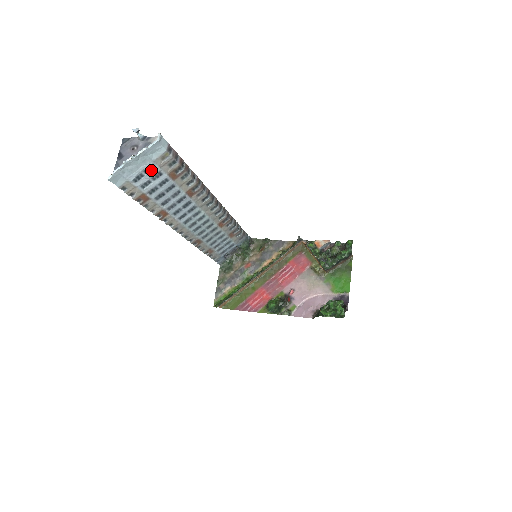
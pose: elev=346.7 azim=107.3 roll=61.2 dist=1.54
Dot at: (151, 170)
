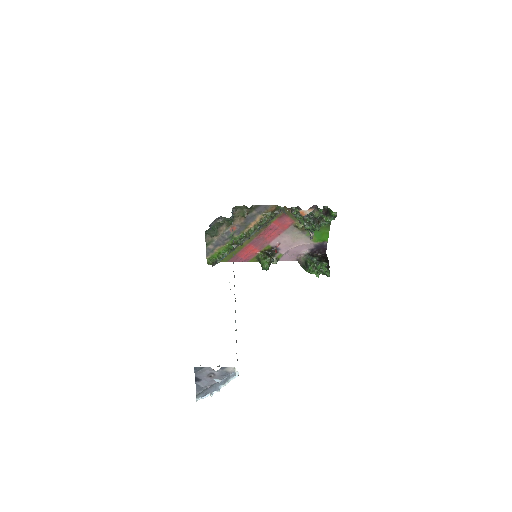
Dot at: occluded
